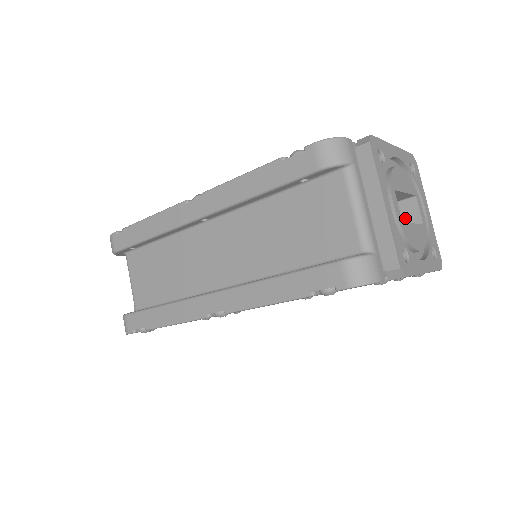
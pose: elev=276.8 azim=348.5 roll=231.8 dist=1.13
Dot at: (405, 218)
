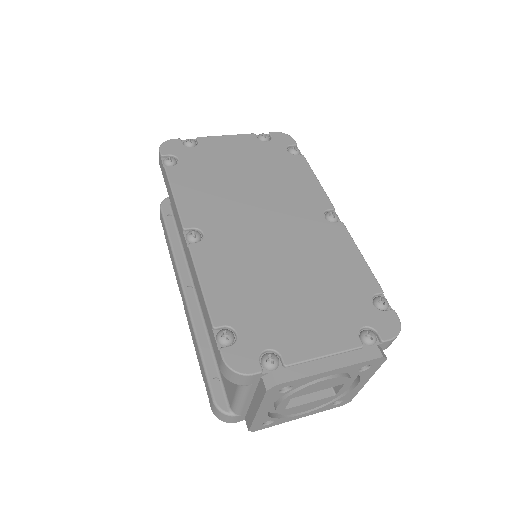
Dot at: occluded
